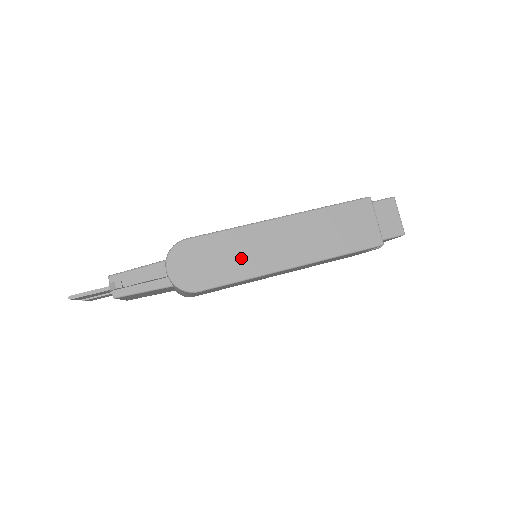
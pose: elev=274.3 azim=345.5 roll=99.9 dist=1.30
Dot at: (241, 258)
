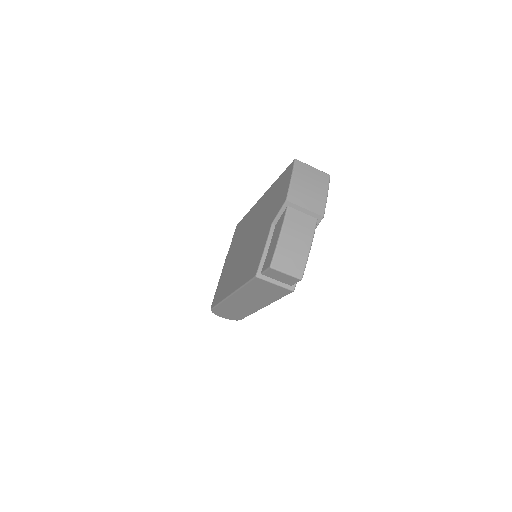
Dot at: (238, 310)
